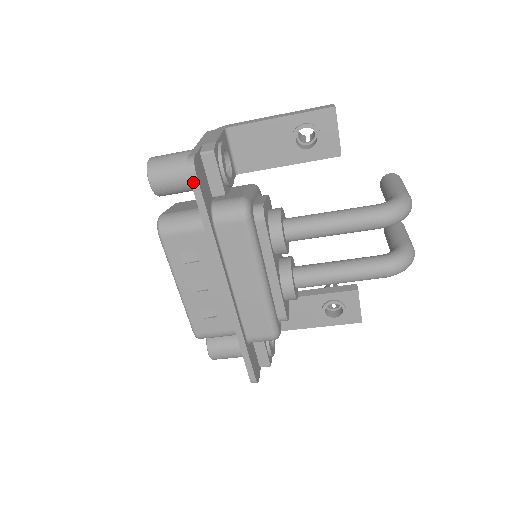
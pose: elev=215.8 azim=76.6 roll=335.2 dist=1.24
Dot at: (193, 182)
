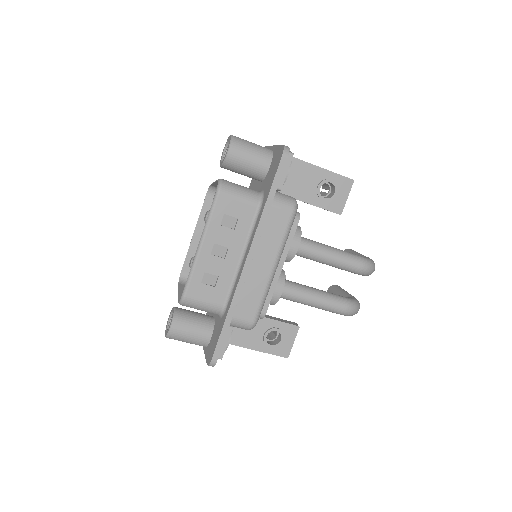
Dot at: (282, 163)
